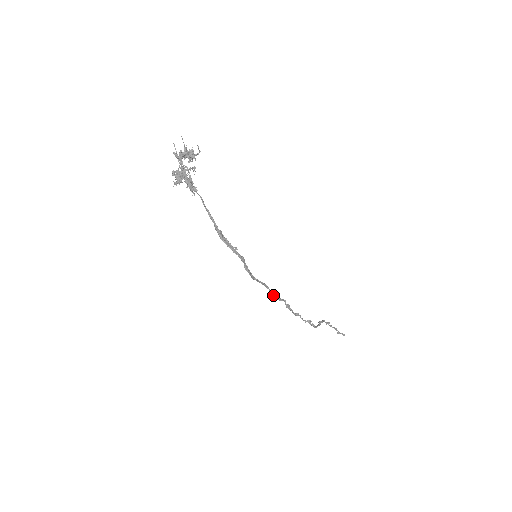
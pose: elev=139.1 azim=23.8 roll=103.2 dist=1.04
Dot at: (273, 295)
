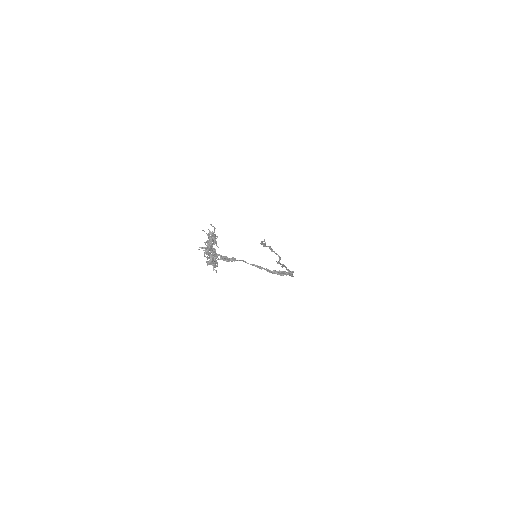
Dot at: occluded
